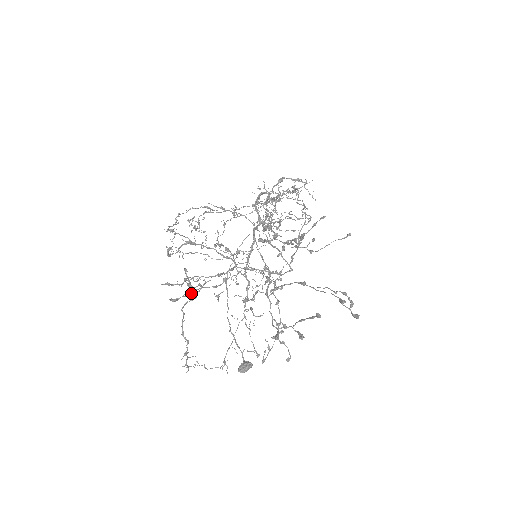
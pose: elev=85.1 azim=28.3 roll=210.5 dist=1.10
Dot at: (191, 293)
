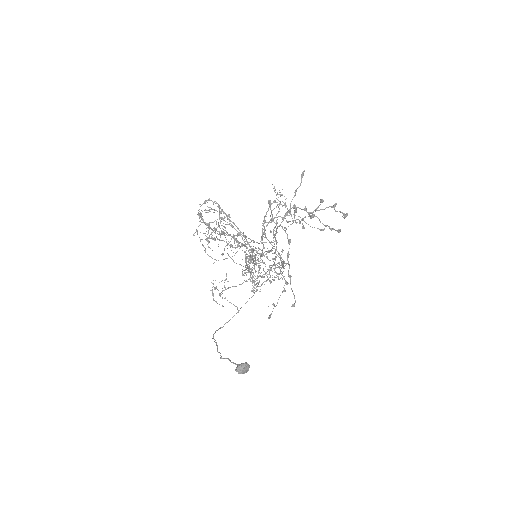
Dot at: (216, 236)
